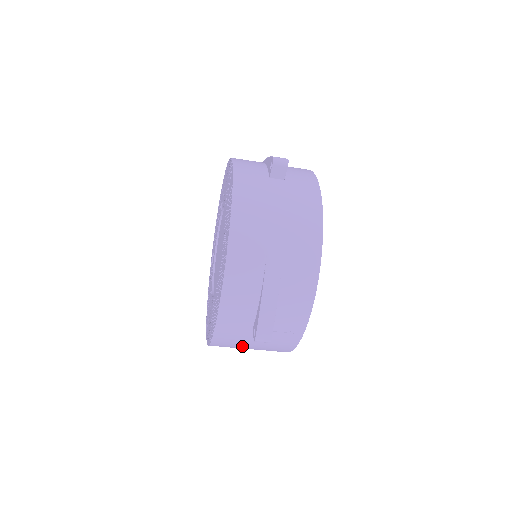
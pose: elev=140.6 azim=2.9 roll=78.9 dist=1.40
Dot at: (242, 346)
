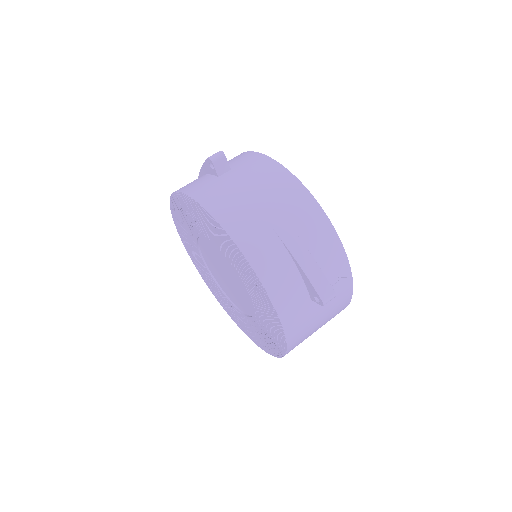
Dot at: (312, 328)
